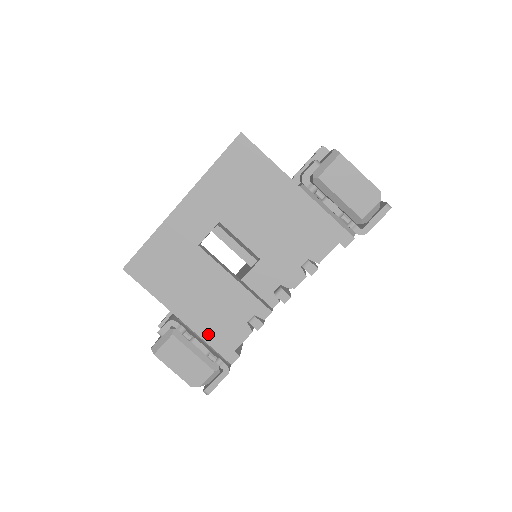
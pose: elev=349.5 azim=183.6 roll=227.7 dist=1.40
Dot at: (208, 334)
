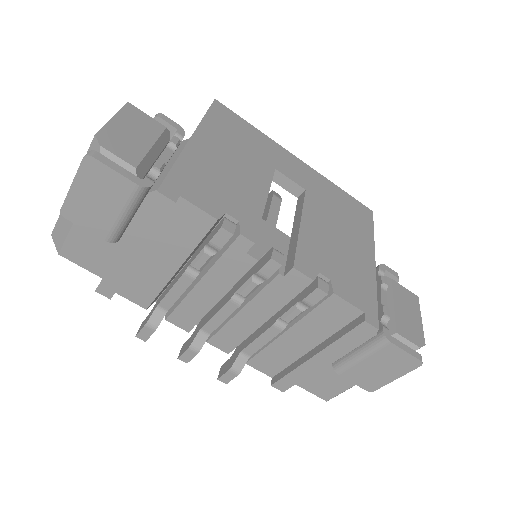
Dot at: (187, 166)
